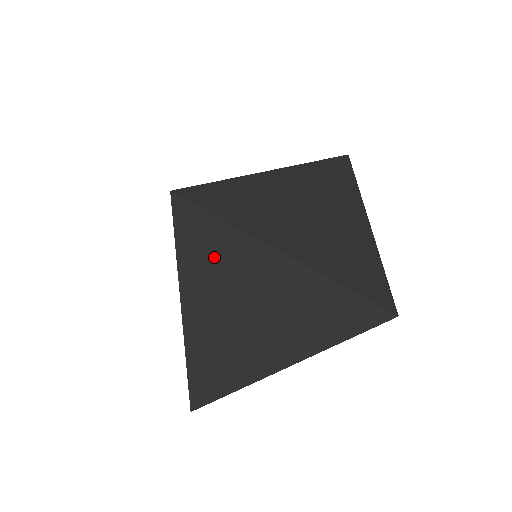
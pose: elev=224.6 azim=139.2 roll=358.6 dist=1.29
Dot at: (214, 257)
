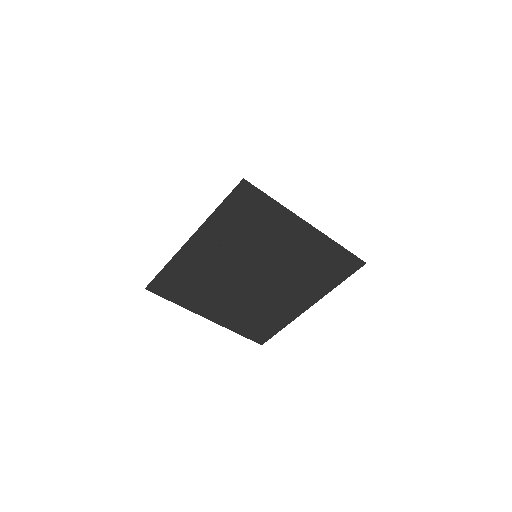
Dot at: (227, 229)
